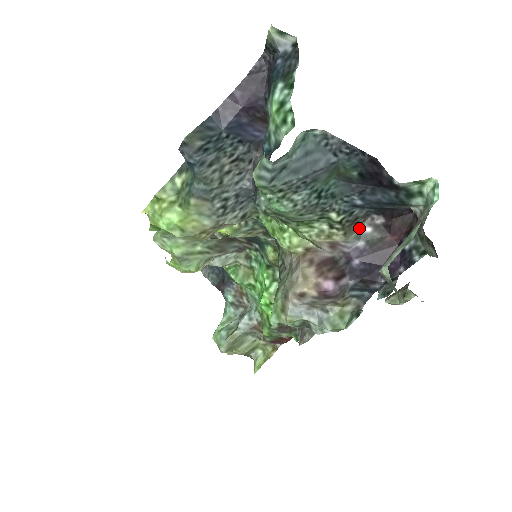
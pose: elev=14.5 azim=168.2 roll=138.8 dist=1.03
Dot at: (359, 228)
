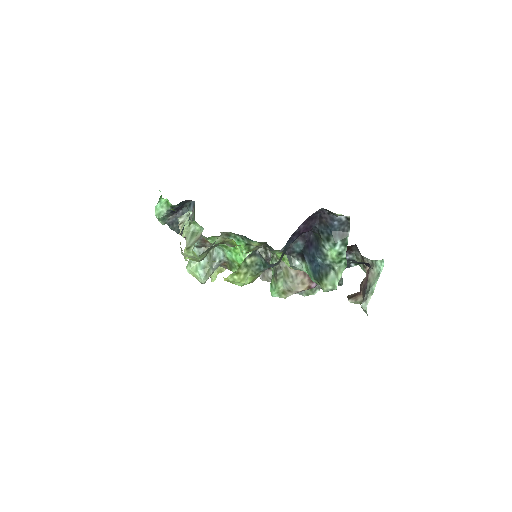
Dot at: occluded
